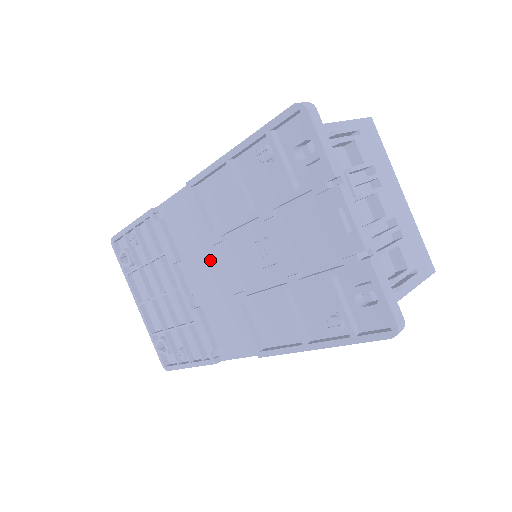
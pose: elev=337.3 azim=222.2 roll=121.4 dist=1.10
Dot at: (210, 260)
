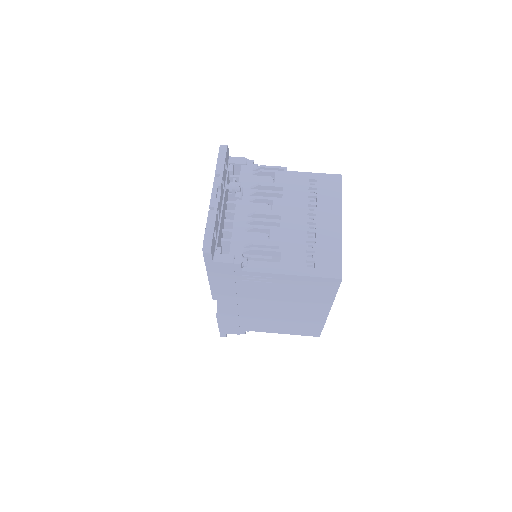
Dot at: occluded
